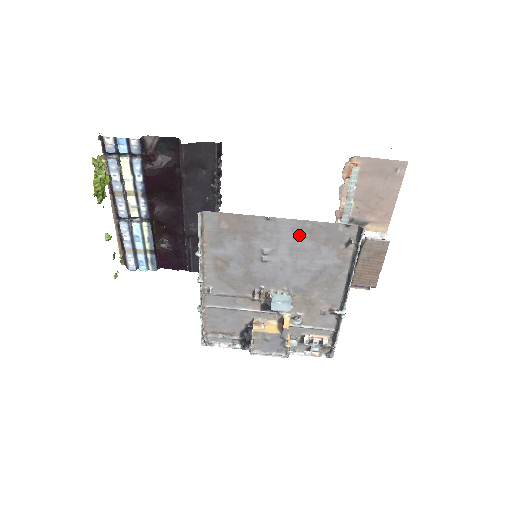
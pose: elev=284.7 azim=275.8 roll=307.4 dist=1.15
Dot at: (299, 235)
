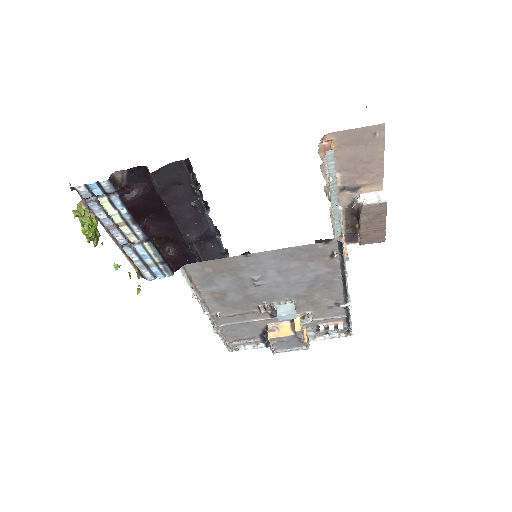
Dot at: (282, 260)
